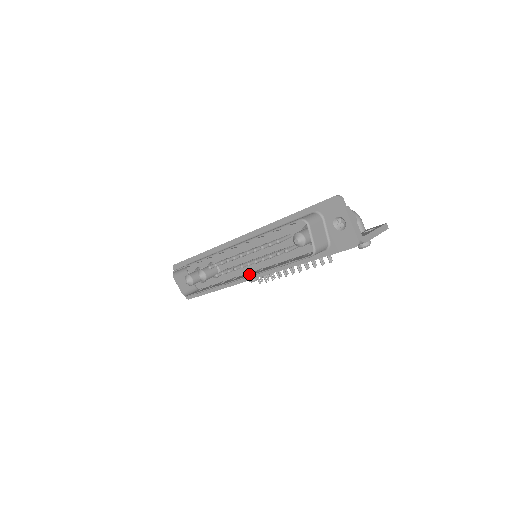
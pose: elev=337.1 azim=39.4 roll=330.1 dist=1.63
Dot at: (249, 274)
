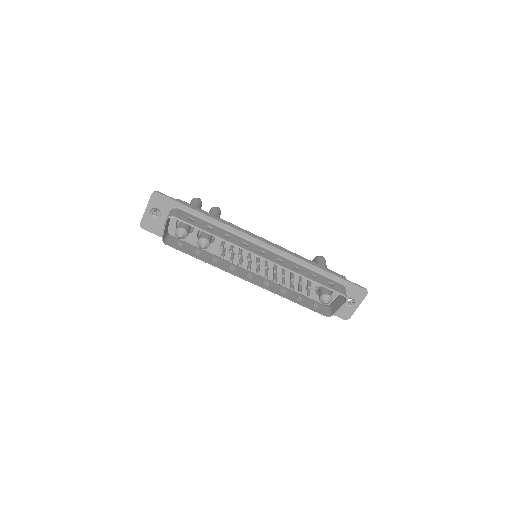
Dot at: (256, 280)
